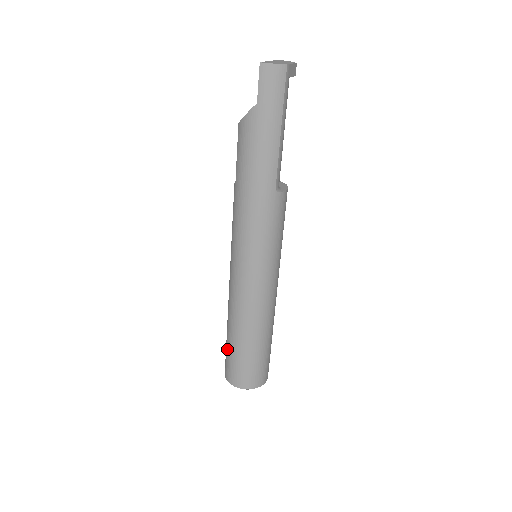
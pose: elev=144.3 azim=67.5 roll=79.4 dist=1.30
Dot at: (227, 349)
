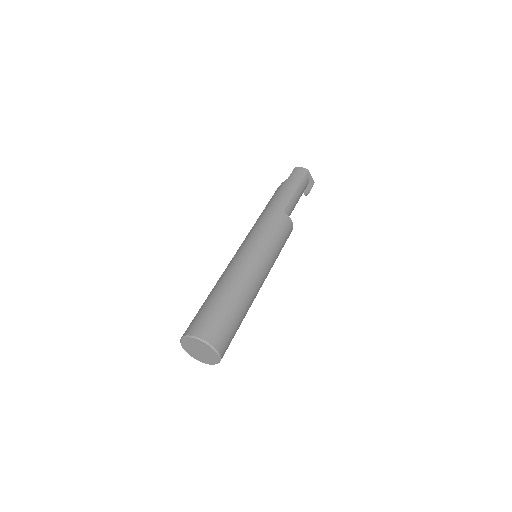
Dot at: occluded
